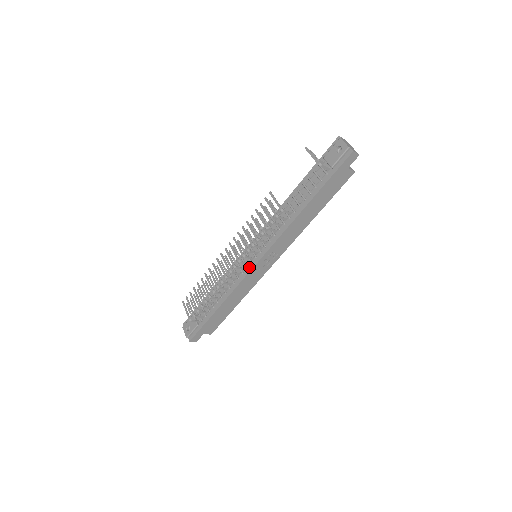
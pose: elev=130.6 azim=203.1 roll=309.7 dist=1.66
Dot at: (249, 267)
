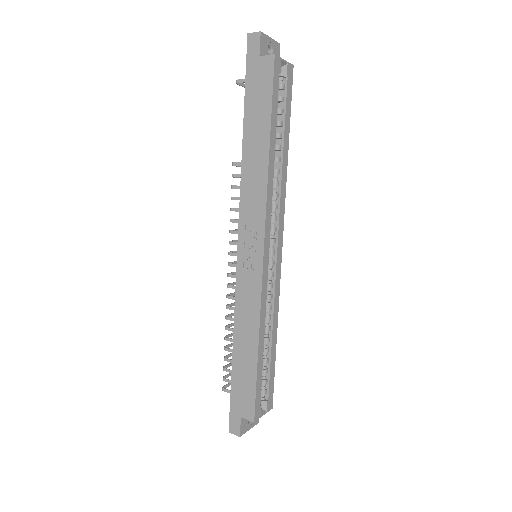
Dot at: (239, 269)
